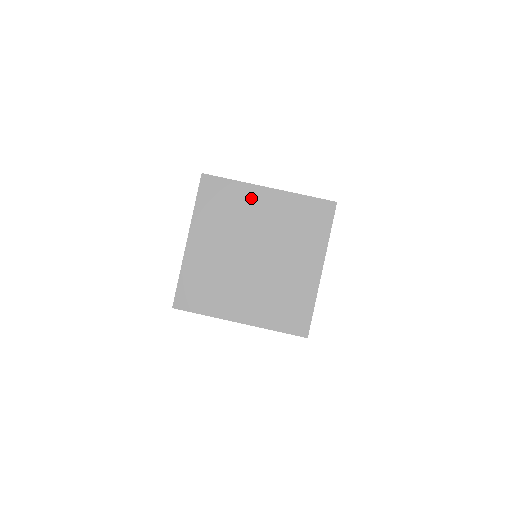
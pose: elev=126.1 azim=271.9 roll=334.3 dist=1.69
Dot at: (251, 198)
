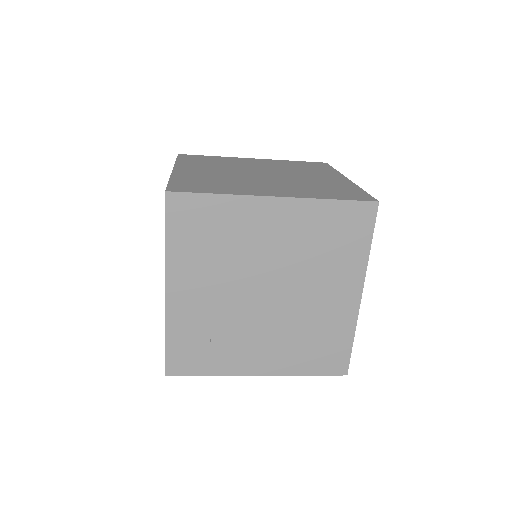
Dot at: (238, 160)
